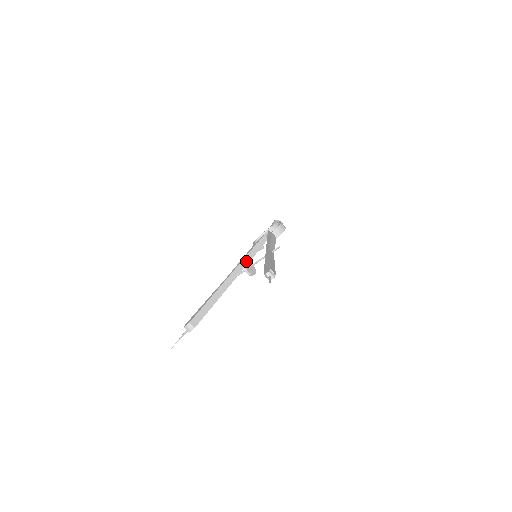
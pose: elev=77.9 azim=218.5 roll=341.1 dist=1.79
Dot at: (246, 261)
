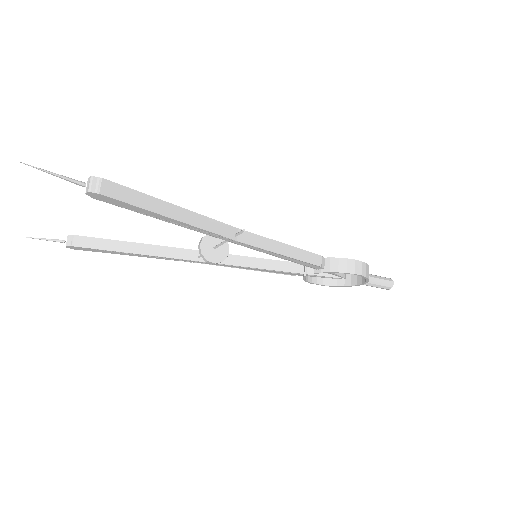
Dot at: occluded
